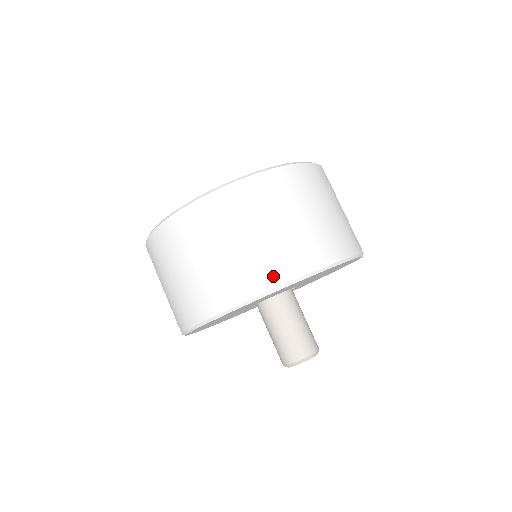
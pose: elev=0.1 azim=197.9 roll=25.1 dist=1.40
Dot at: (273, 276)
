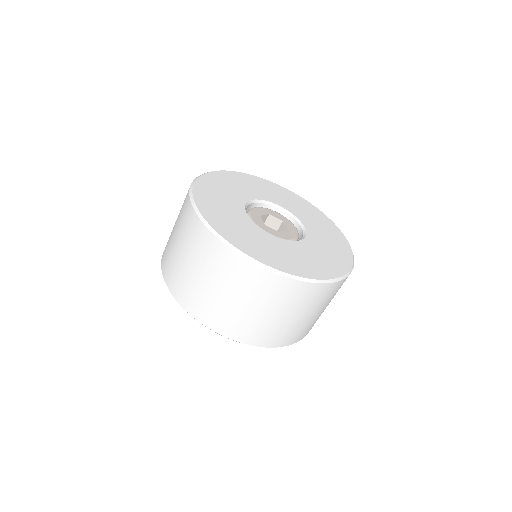
Dot at: (200, 313)
